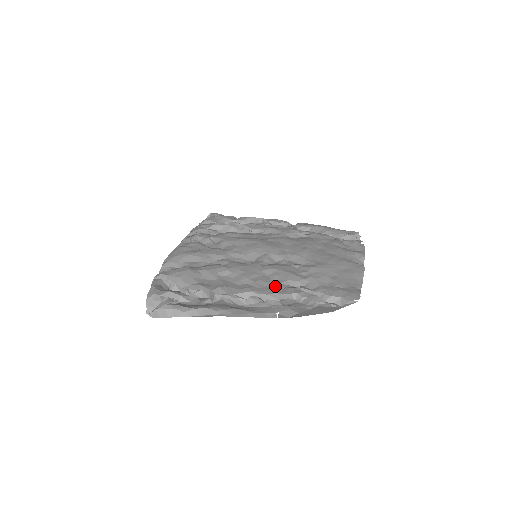
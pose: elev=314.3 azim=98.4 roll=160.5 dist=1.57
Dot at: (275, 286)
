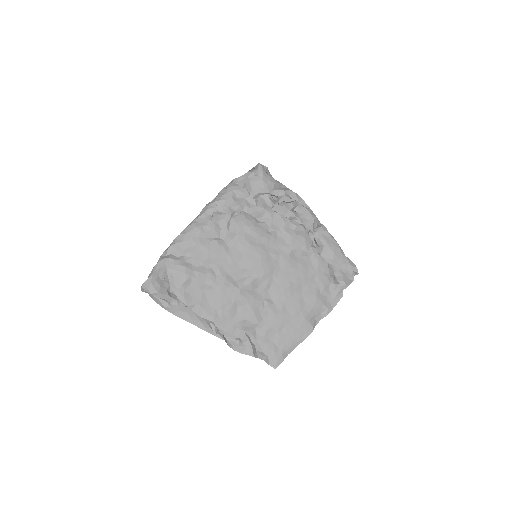
Dot at: (234, 323)
